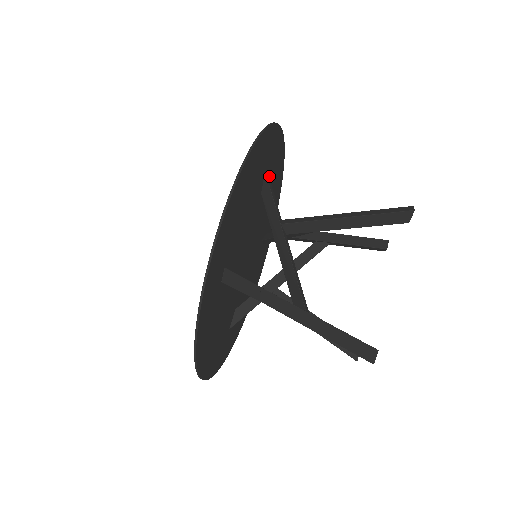
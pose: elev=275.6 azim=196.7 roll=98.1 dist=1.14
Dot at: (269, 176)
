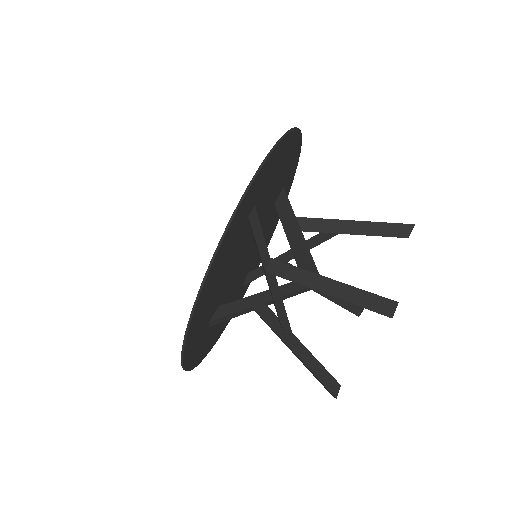
Dot at: (262, 194)
